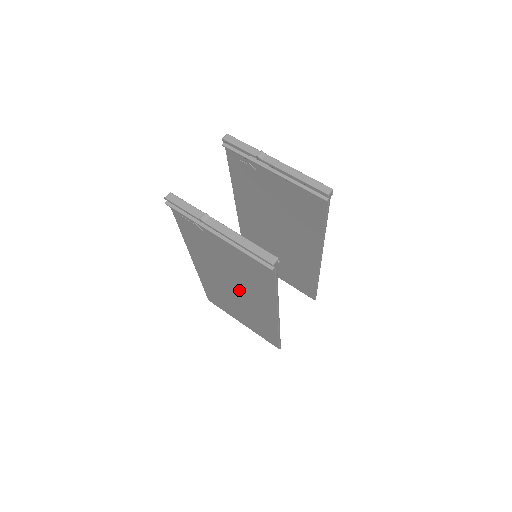
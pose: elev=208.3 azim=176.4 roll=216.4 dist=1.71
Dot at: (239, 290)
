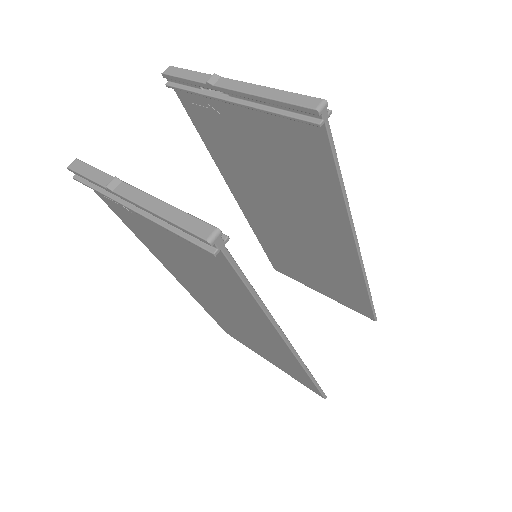
Dot at: (230, 309)
